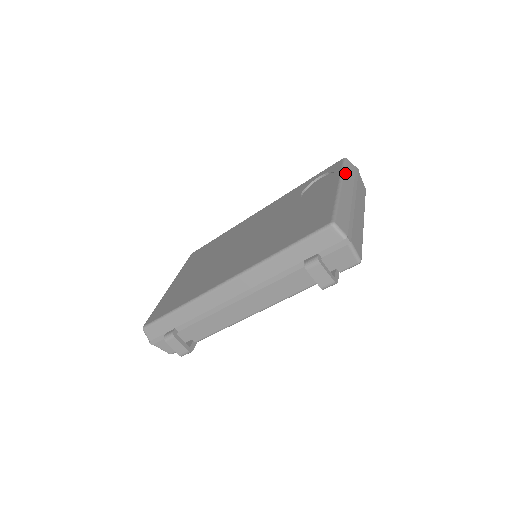
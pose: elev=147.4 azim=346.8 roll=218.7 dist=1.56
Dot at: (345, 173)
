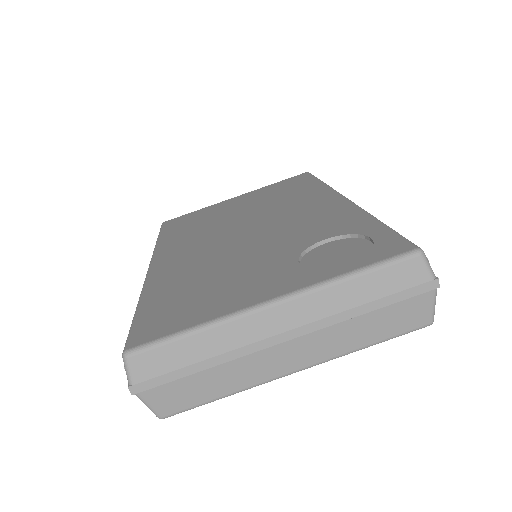
Dot at: (342, 284)
